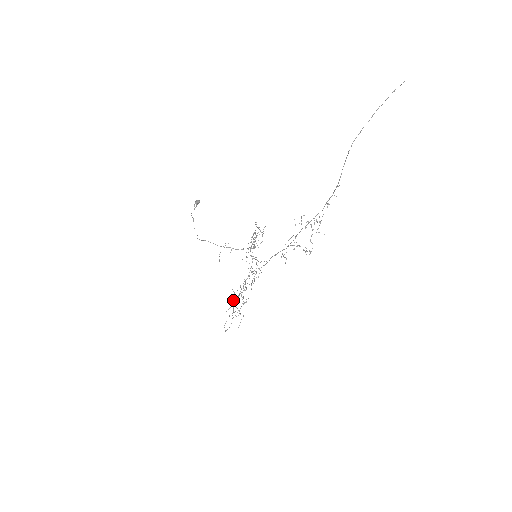
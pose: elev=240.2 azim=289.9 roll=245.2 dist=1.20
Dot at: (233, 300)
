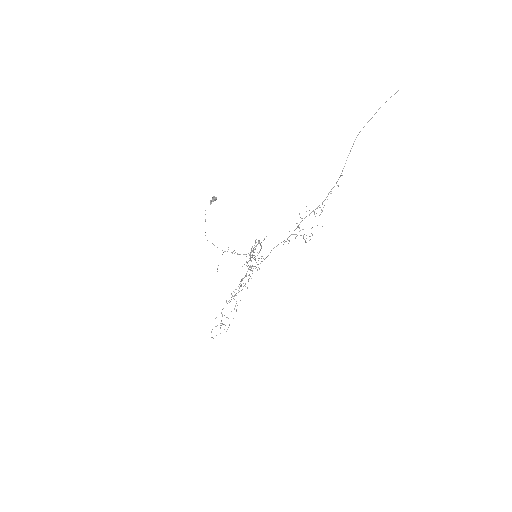
Dot at: occluded
